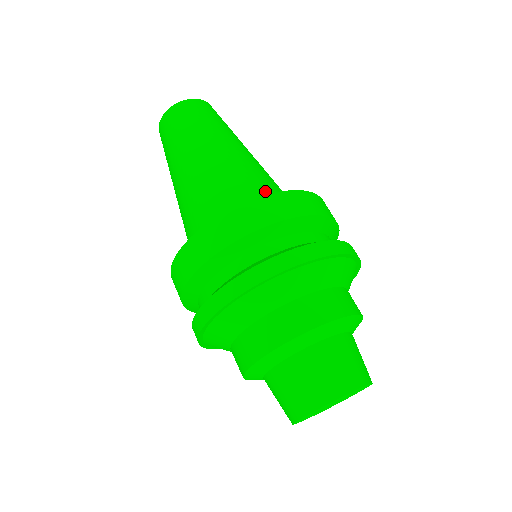
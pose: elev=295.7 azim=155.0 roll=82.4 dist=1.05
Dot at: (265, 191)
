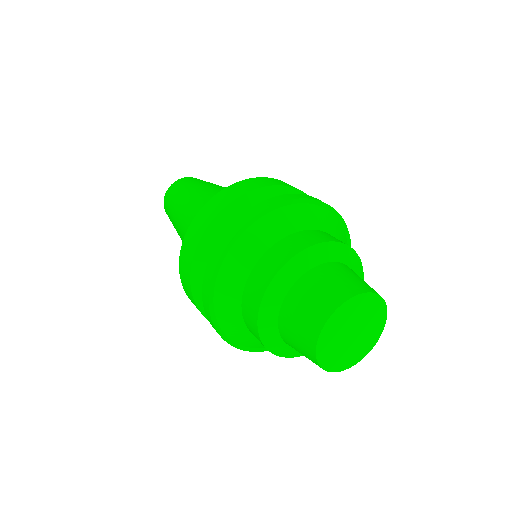
Dot at: occluded
